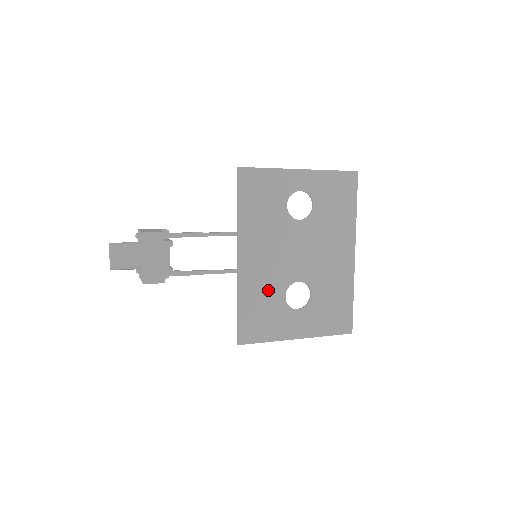
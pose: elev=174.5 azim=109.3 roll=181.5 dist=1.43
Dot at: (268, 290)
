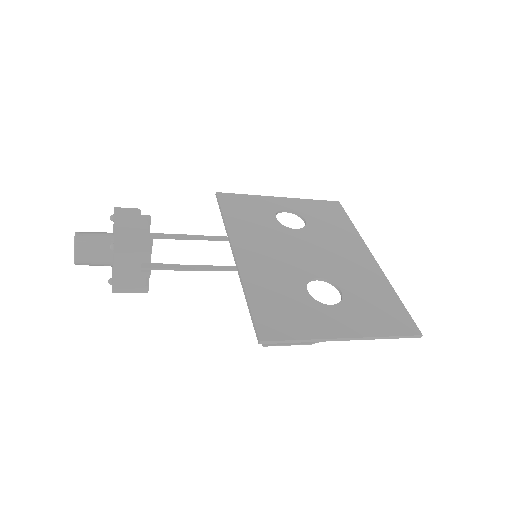
Dot at: (282, 284)
